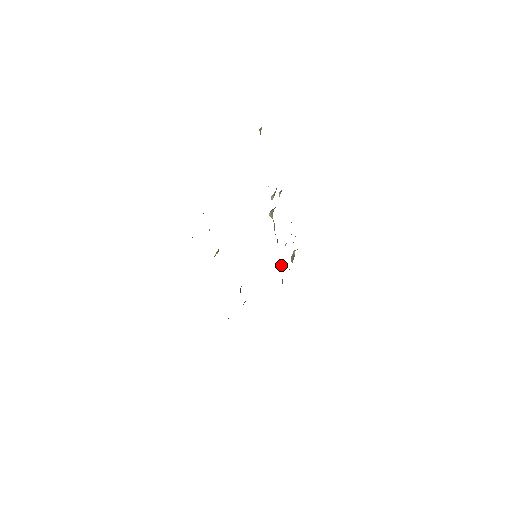
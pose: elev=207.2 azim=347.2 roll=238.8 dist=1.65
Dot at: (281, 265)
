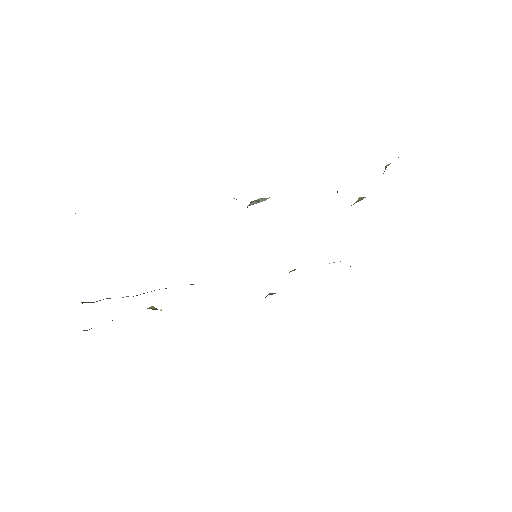
Dot at: (359, 198)
